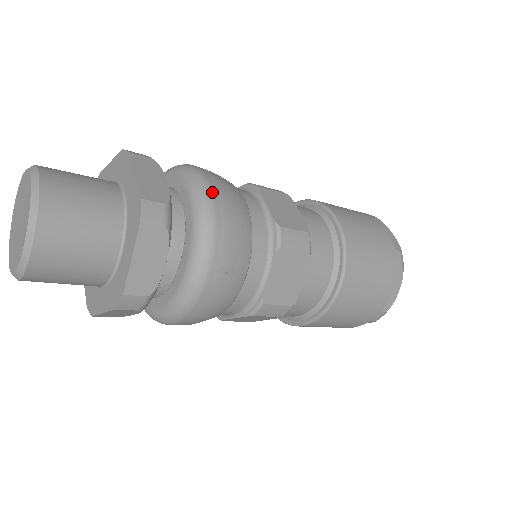
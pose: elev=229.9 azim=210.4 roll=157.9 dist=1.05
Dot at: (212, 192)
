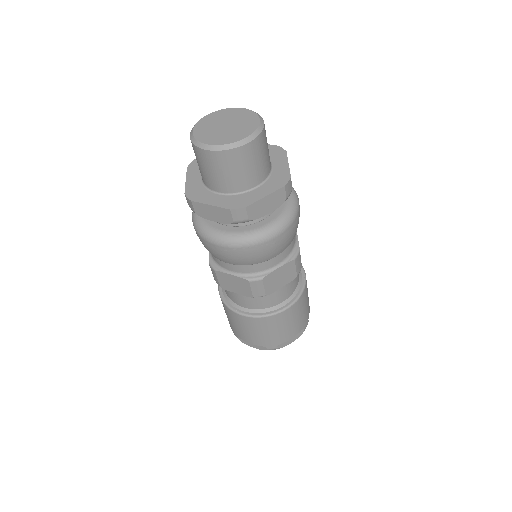
Dot at: (299, 205)
